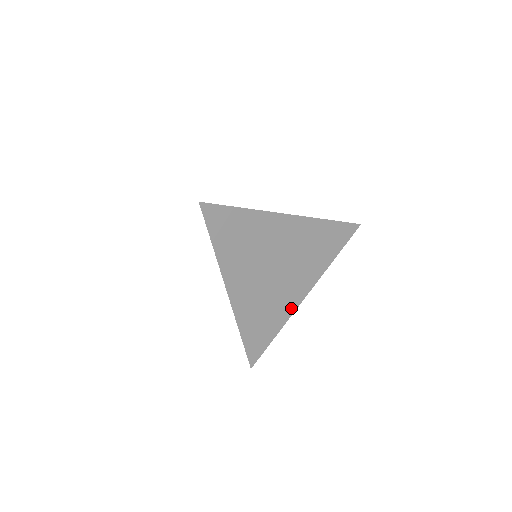
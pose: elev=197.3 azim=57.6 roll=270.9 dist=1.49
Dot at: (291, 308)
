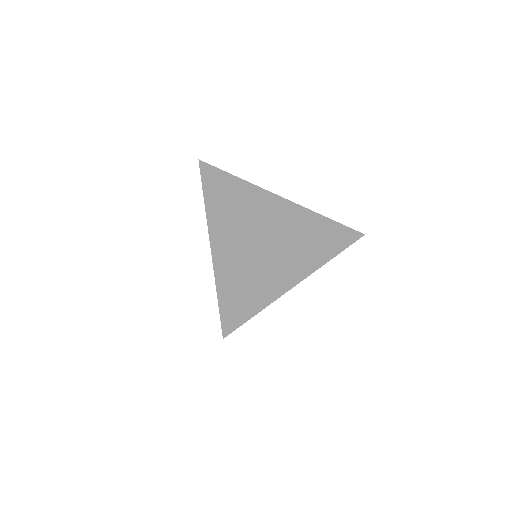
Dot at: (281, 287)
